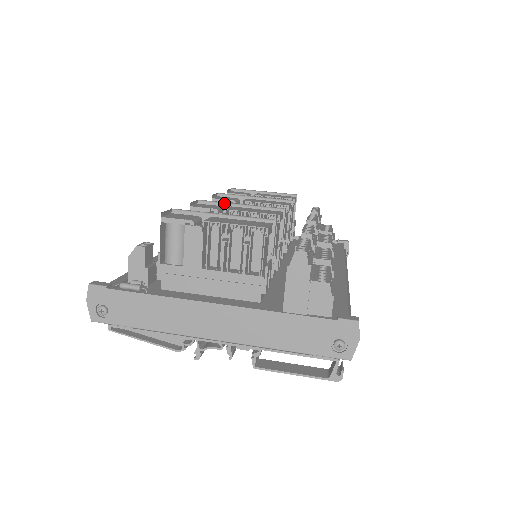
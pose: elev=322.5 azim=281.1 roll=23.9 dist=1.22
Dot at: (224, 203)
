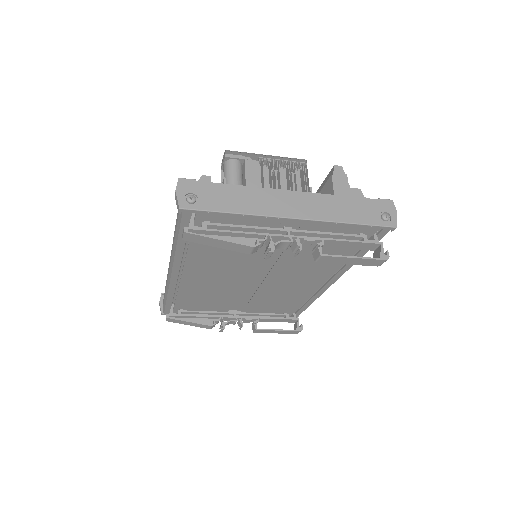
Dot at: occluded
